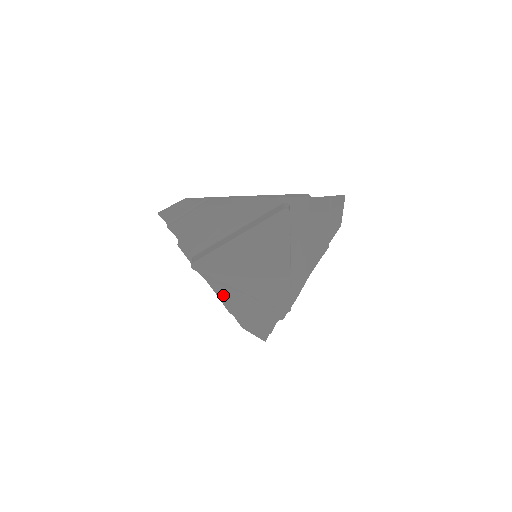
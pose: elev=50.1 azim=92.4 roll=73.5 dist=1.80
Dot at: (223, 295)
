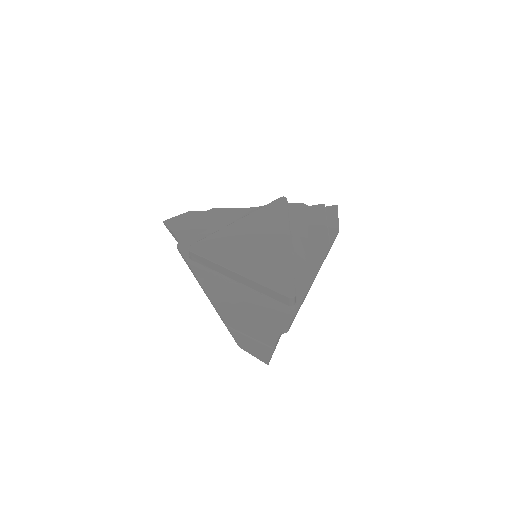
Dot at: (219, 303)
